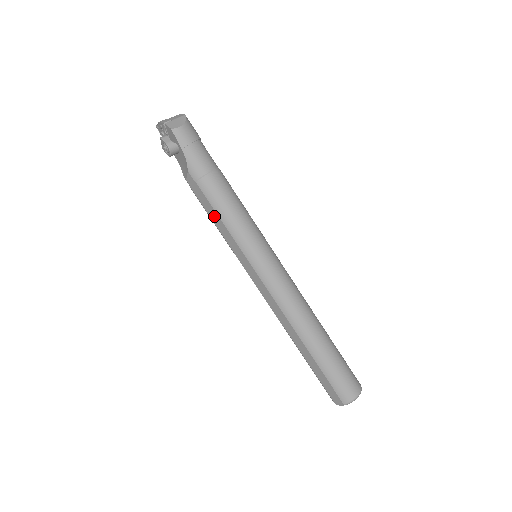
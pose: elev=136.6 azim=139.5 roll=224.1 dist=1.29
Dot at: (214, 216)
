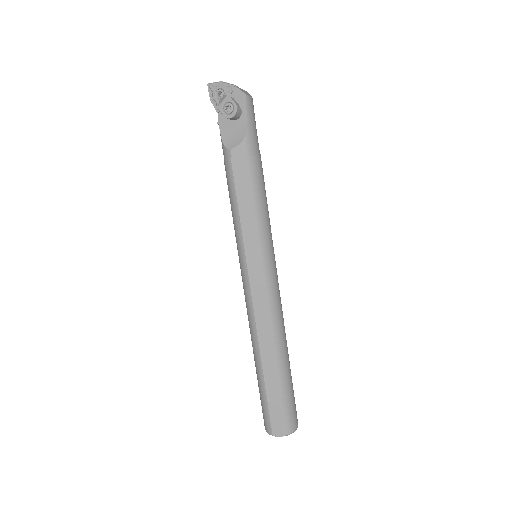
Dot at: (245, 198)
